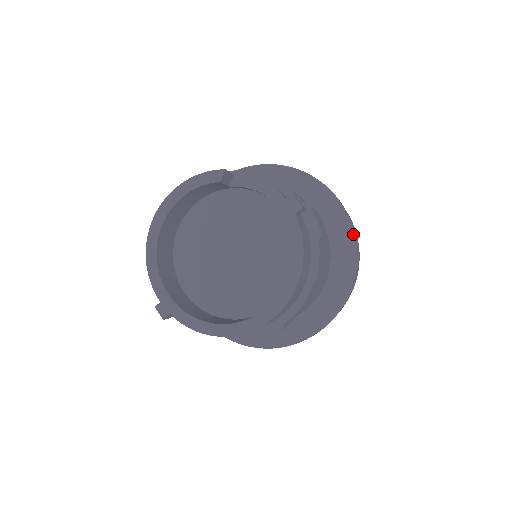
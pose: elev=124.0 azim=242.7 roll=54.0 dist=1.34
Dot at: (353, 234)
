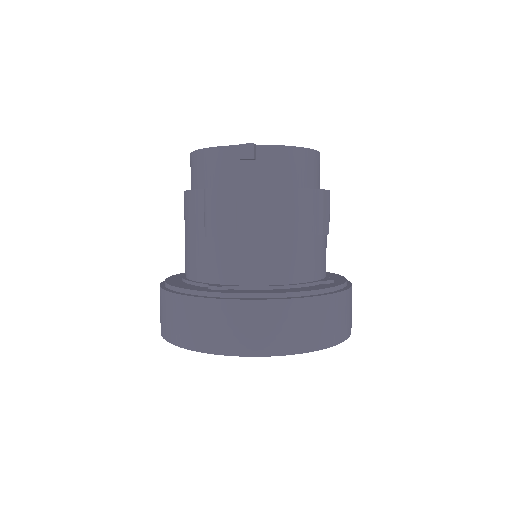
Dot at: occluded
